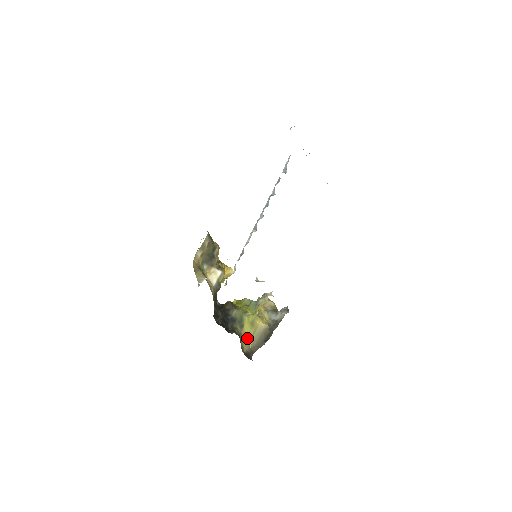
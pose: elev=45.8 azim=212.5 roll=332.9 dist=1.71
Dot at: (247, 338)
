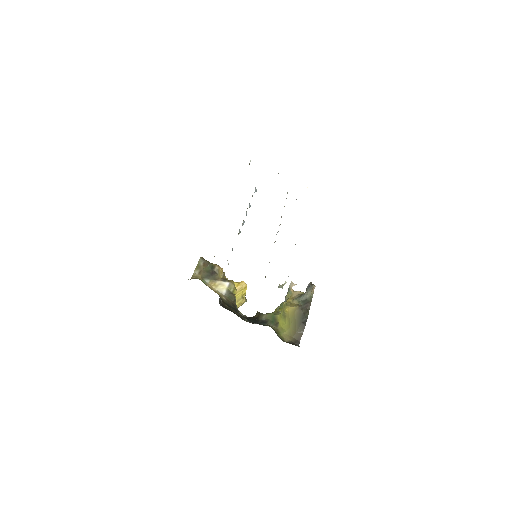
Dot at: (285, 330)
